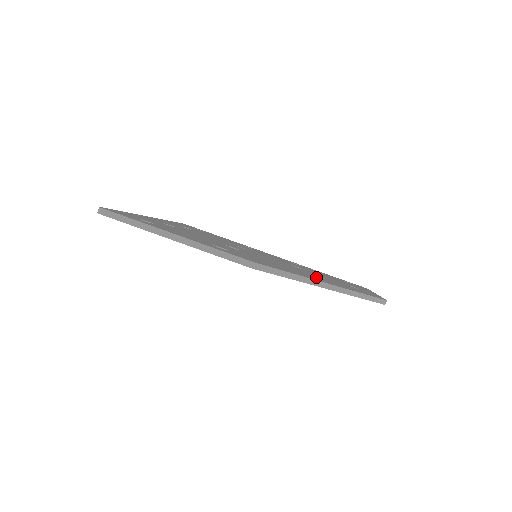
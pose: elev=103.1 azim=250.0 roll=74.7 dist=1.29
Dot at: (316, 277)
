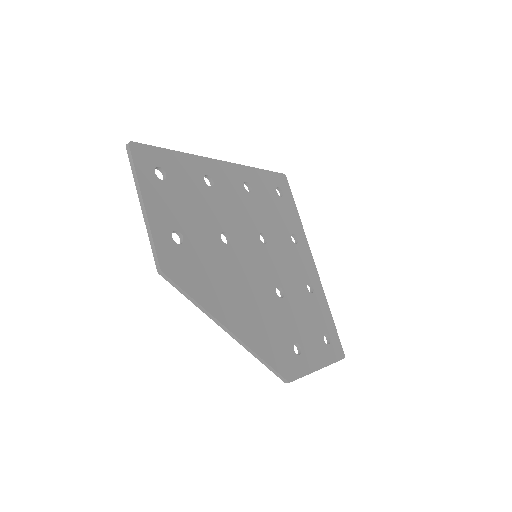
Dot at: (246, 316)
